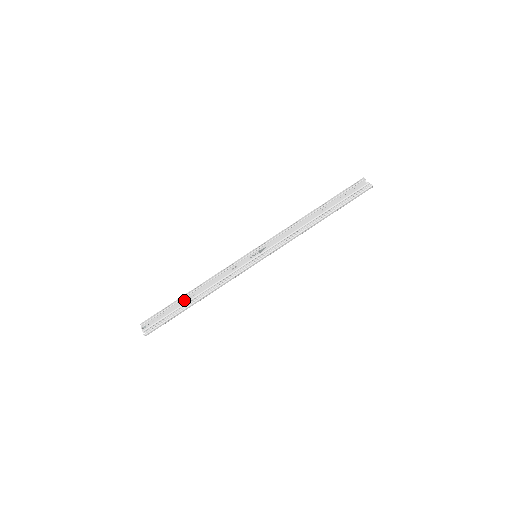
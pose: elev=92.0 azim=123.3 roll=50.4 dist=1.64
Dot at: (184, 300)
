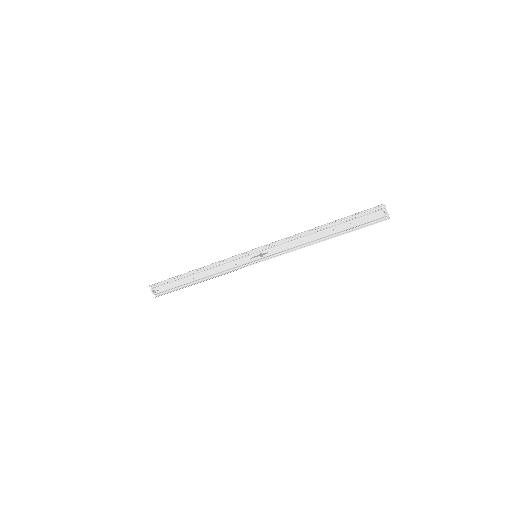
Dot at: (188, 280)
